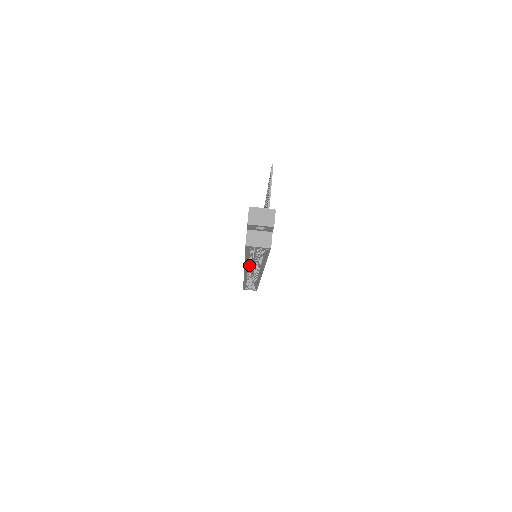
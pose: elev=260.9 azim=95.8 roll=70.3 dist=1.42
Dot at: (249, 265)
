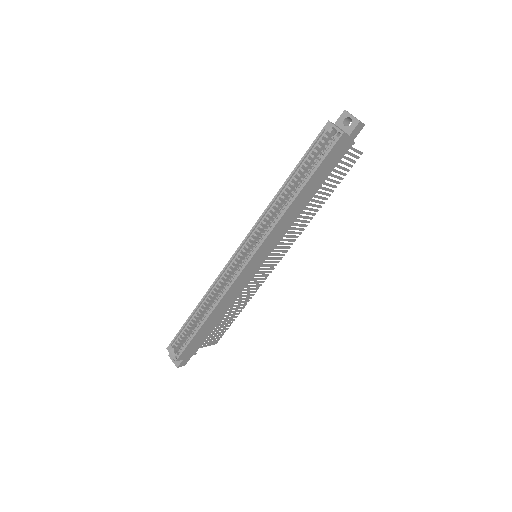
Dot at: (269, 213)
